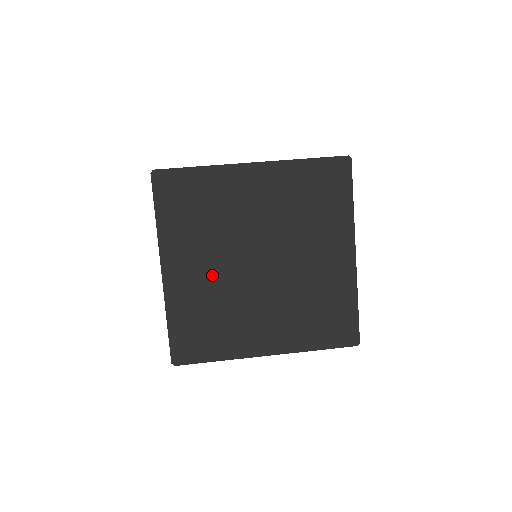
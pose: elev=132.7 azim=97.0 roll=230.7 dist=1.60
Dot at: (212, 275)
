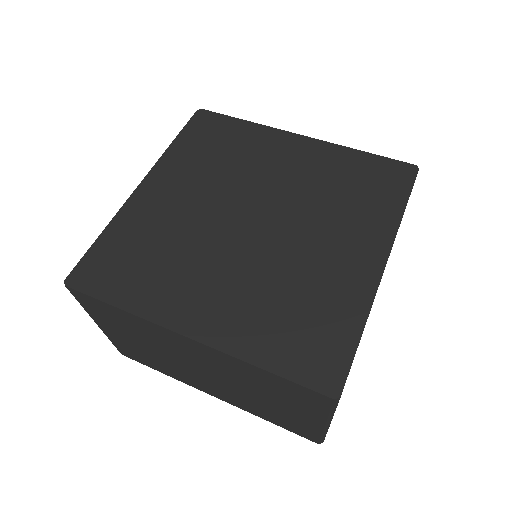
Dot at: (189, 210)
